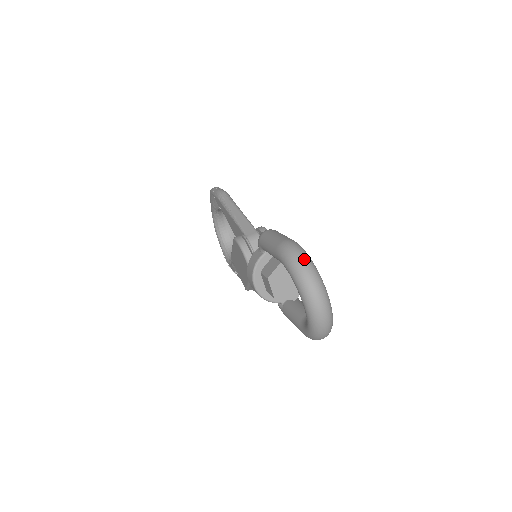
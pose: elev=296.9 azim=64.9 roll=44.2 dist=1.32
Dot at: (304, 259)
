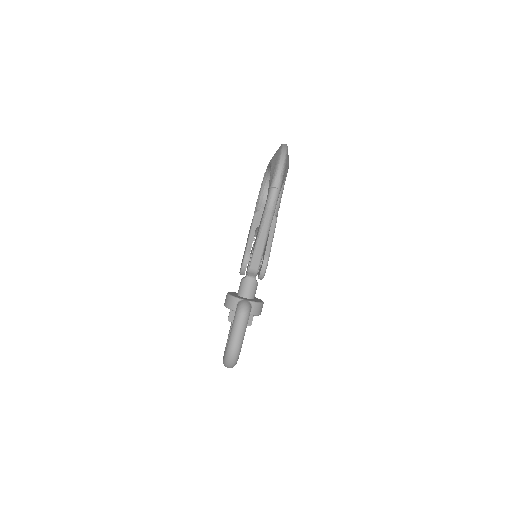
Dot at: (232, 363)
